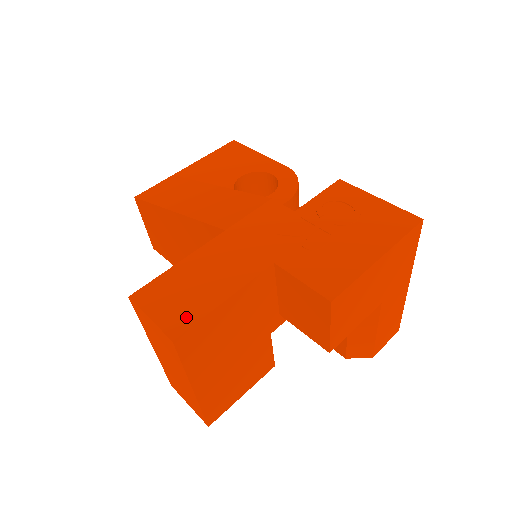
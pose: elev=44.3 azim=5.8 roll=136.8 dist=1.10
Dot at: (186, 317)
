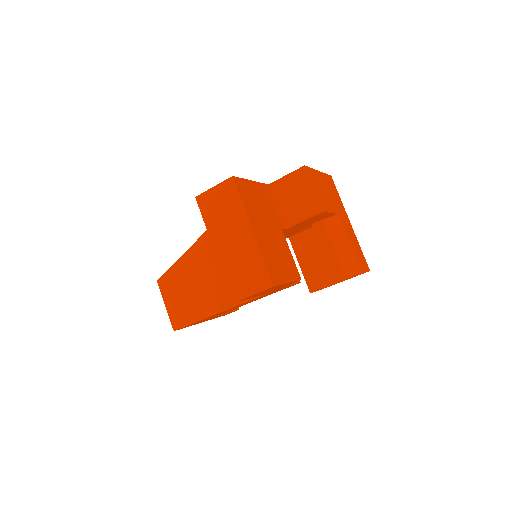
Dot at: occluded
